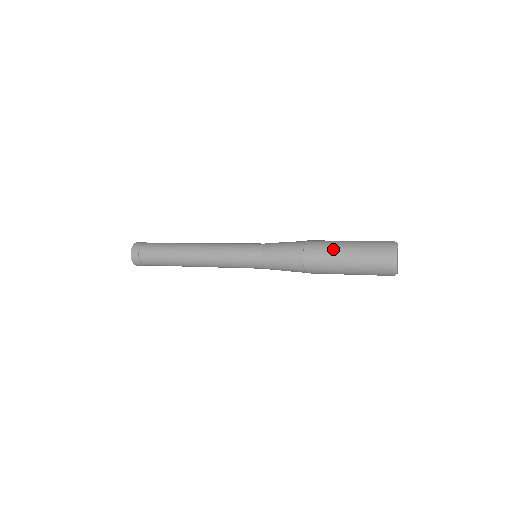
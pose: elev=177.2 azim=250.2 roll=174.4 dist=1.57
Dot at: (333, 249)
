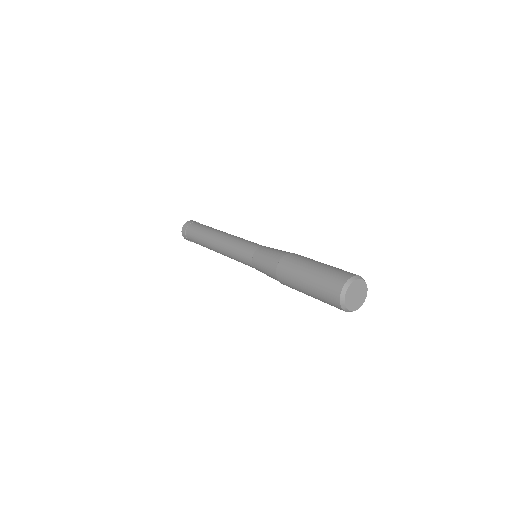
Dot at: (295, 279)
